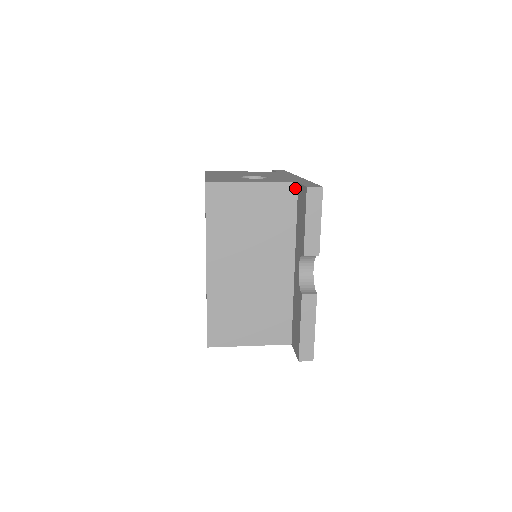
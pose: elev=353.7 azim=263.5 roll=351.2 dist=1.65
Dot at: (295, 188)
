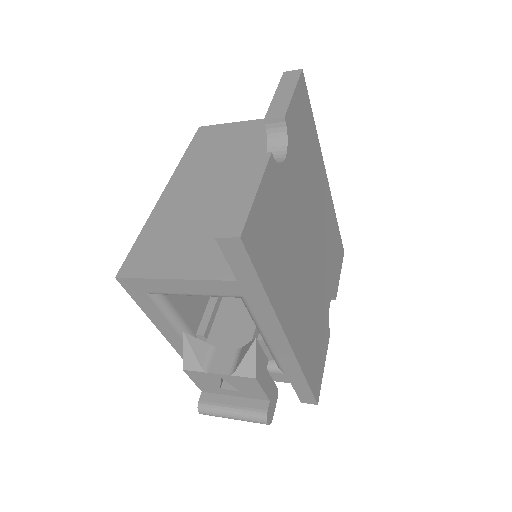
Dot at: occluded
